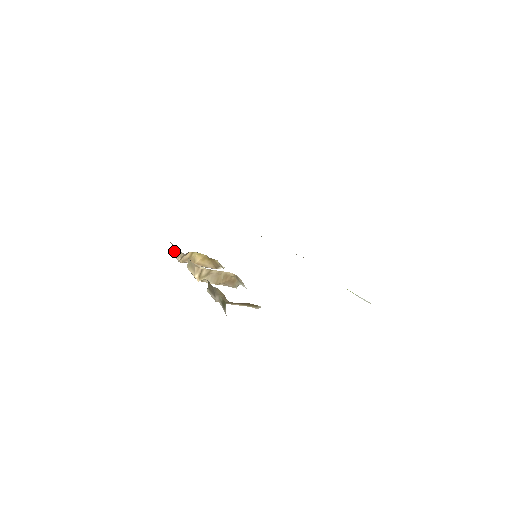
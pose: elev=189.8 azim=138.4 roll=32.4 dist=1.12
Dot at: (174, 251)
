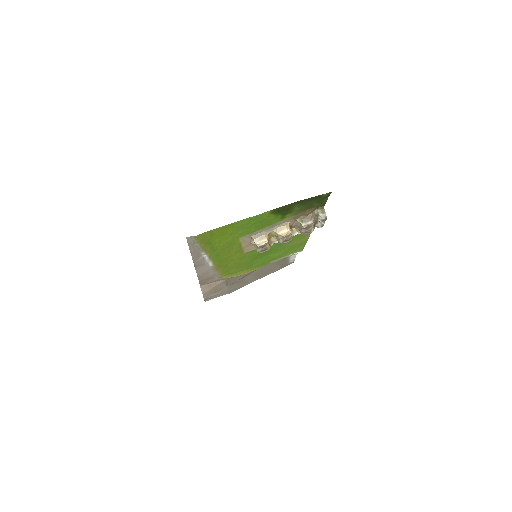
Dot at: (259, 240)
